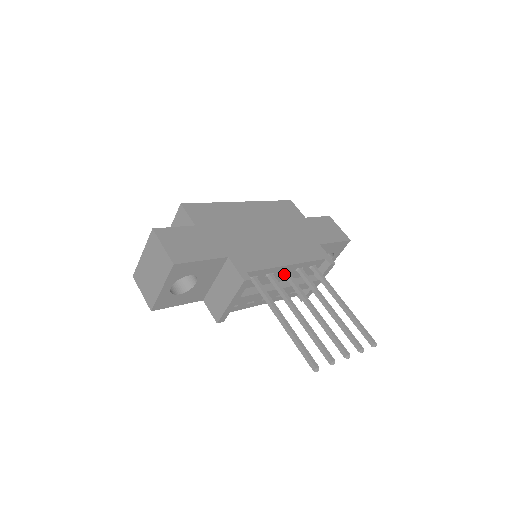
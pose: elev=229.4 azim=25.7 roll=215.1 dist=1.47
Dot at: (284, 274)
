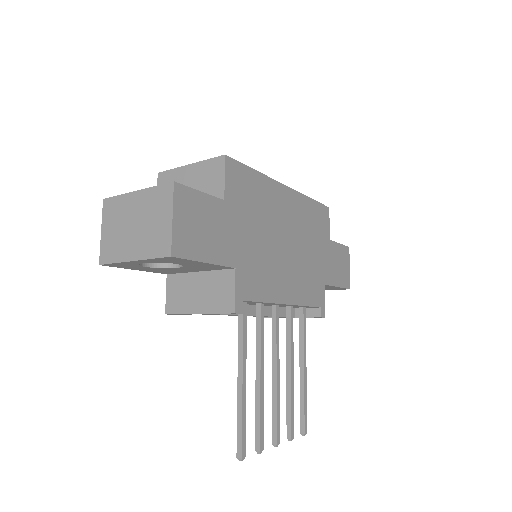
Dot at: (273, 307)
